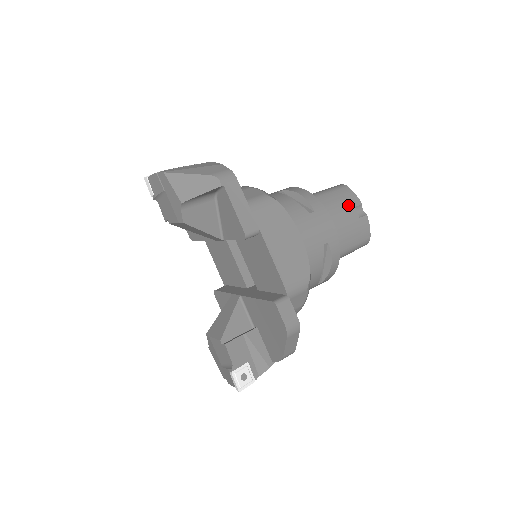
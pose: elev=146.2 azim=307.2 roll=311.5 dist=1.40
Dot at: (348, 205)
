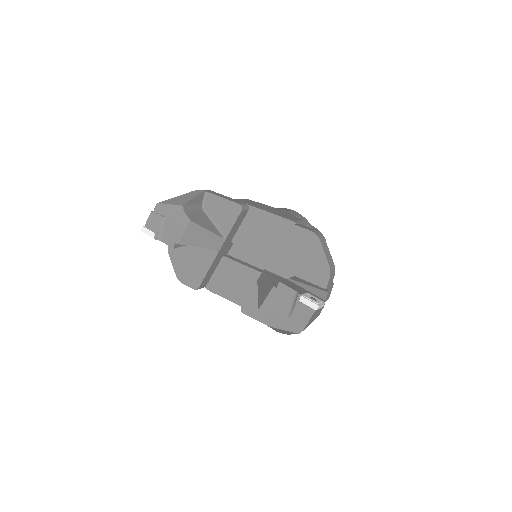
Dot at: occluded
